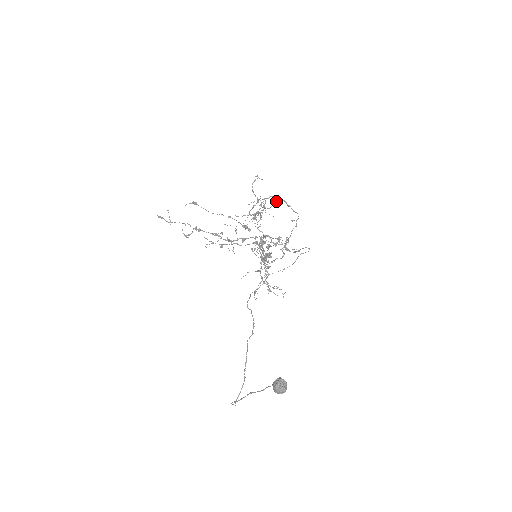
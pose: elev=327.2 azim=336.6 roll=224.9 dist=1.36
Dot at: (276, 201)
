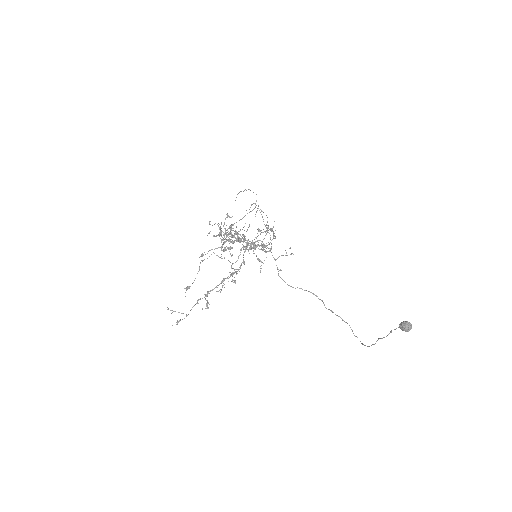
Dot at: (249, 226)
